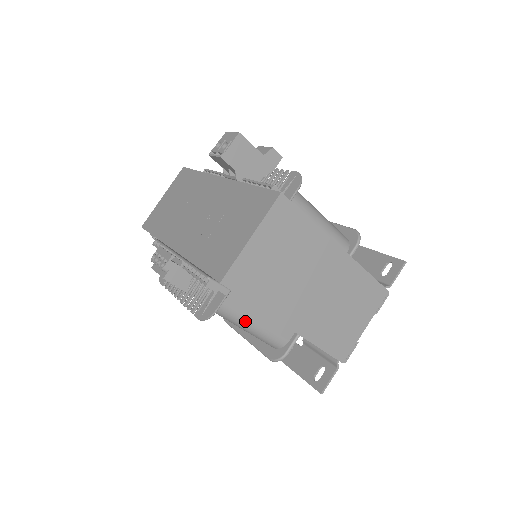
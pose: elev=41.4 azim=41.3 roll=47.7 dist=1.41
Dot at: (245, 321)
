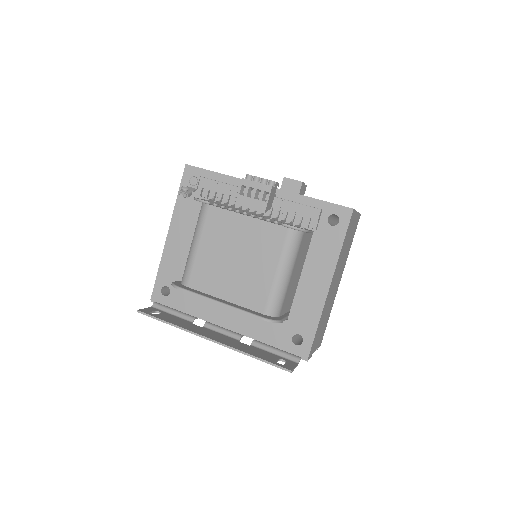
Dot at: (292, 264)
